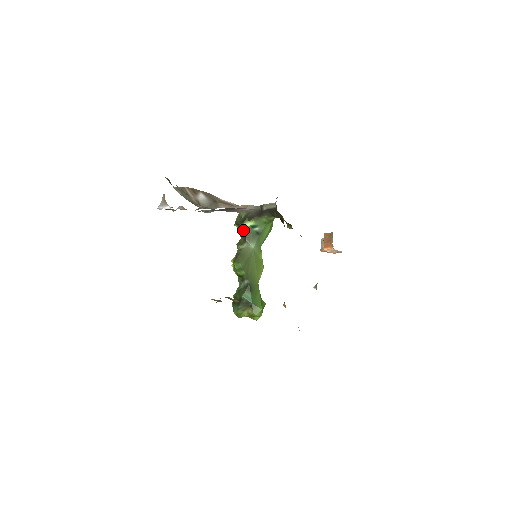
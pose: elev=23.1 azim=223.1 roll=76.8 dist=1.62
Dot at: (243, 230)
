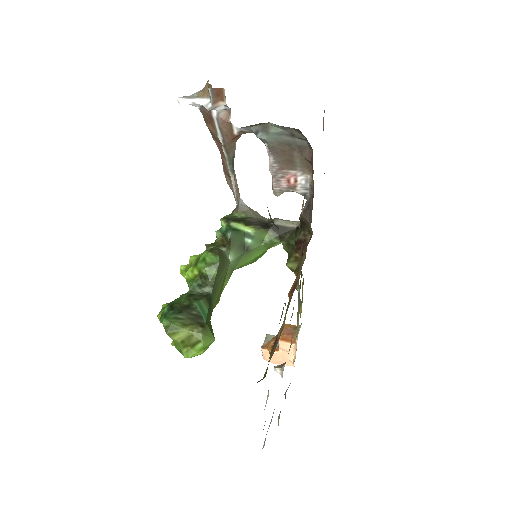
Dot at: (233, 229)
